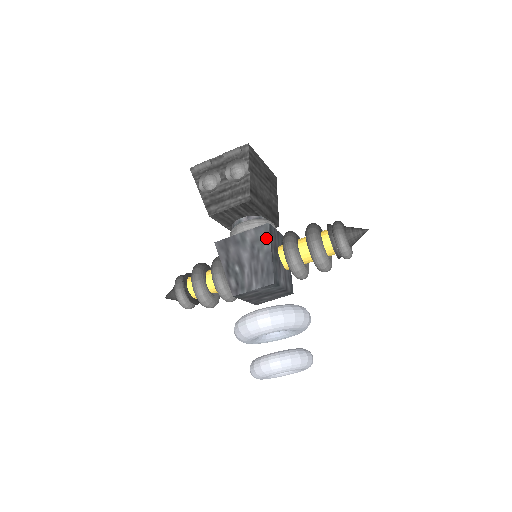
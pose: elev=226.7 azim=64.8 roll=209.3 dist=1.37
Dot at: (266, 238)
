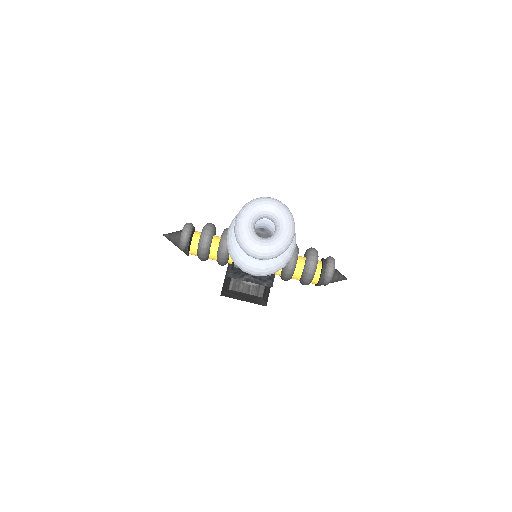
Dot at: occluded
